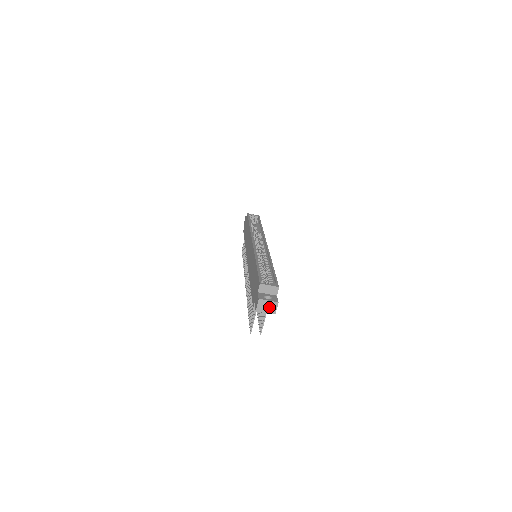
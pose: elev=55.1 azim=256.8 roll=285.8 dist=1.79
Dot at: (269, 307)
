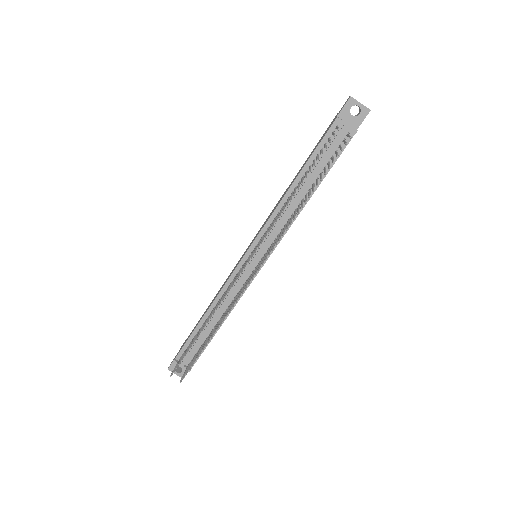
Dot at: (362, 105)
